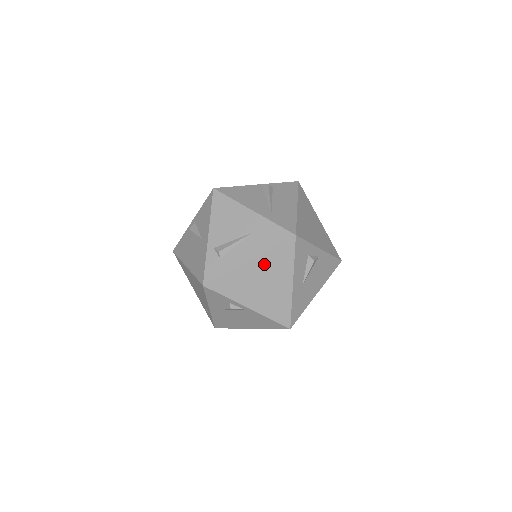
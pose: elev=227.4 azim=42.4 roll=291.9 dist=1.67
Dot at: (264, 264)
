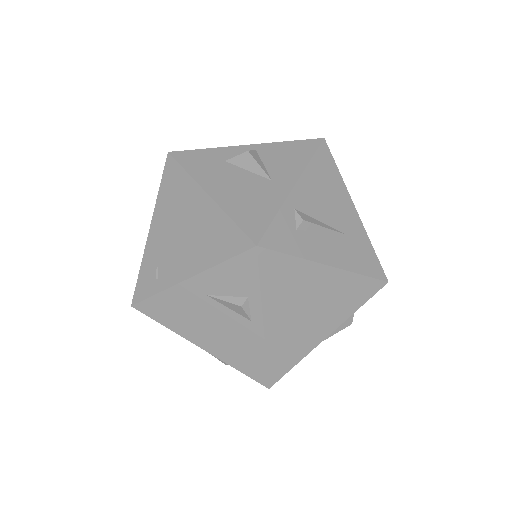
Dot at: (335, 285)
